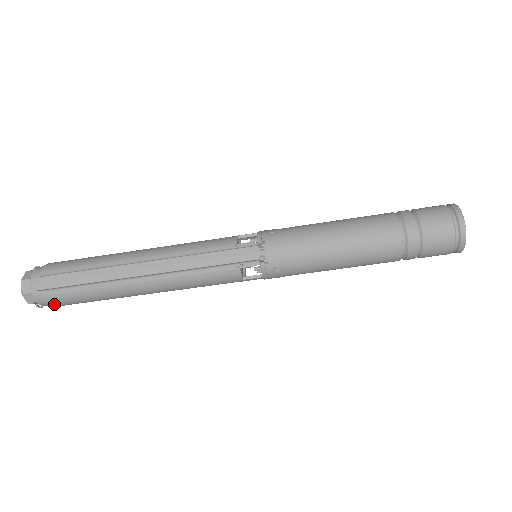
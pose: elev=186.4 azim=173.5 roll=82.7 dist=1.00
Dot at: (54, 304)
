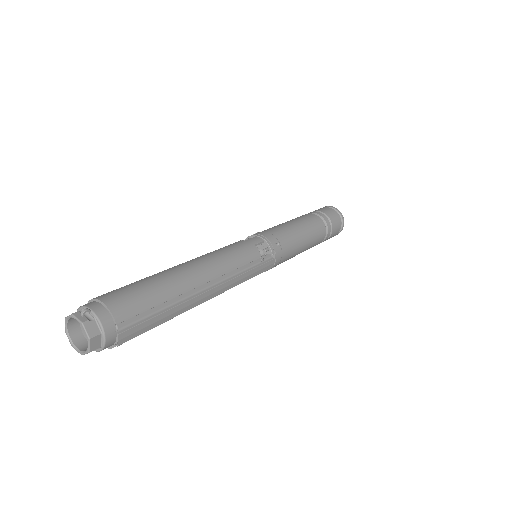
Dot at: occluded
